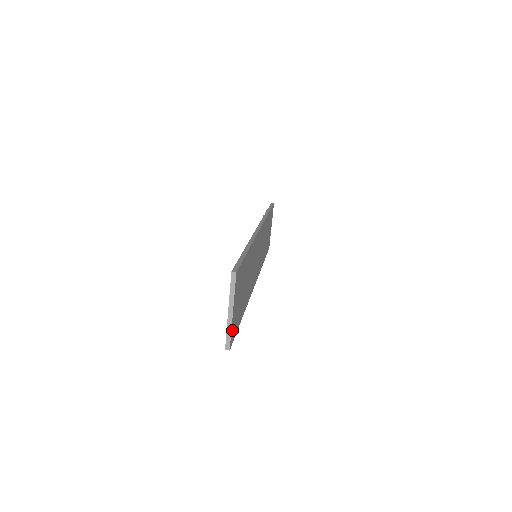
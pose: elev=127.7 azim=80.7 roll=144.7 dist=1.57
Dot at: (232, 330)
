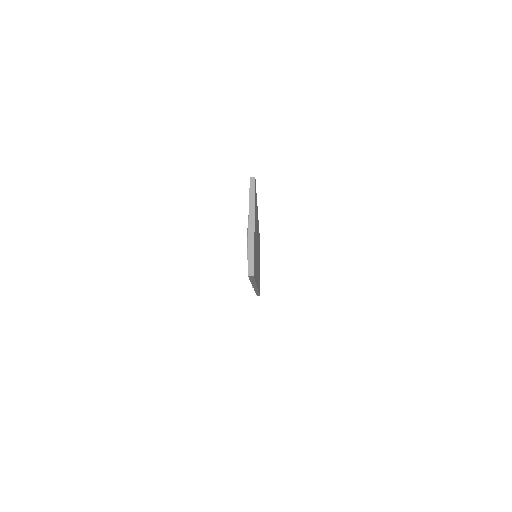
Dot at: (254, 254)
